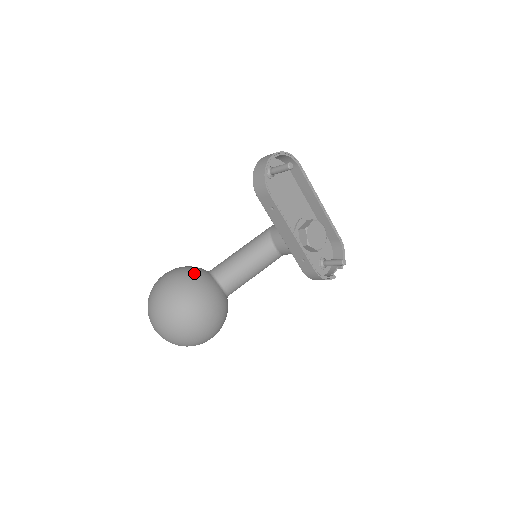
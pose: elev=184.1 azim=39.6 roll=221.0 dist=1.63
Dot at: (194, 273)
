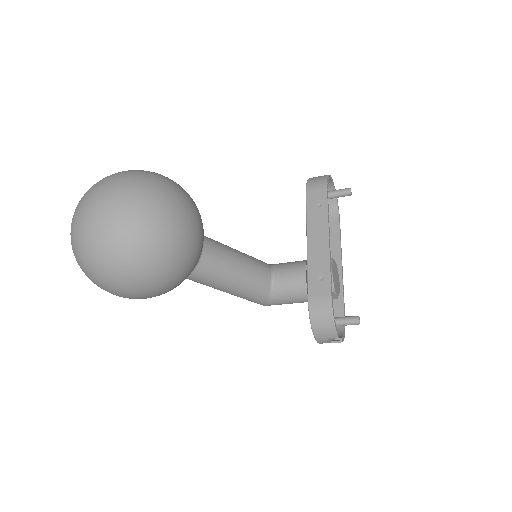
Dot at: occluded
